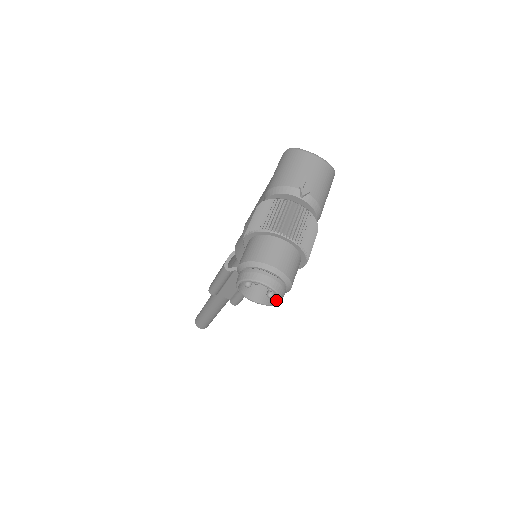
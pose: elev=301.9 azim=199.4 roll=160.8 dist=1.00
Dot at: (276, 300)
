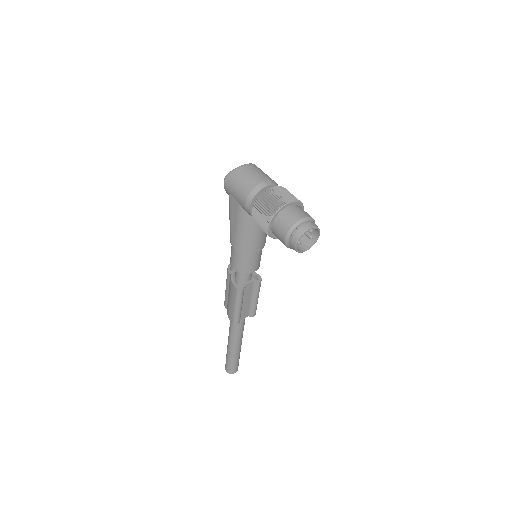
Dot at: (316, 236)
